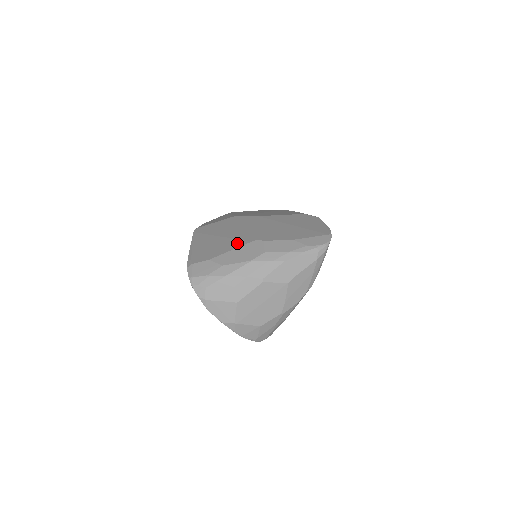
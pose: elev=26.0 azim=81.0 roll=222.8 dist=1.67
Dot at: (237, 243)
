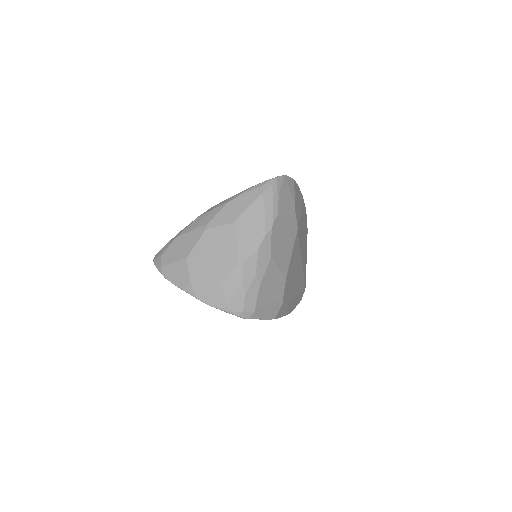
Dot at: occluded
